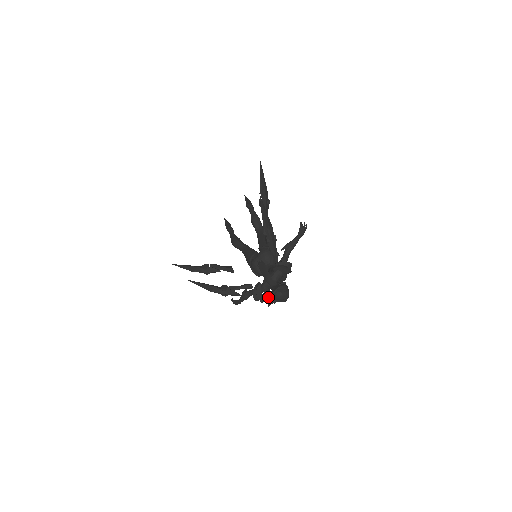
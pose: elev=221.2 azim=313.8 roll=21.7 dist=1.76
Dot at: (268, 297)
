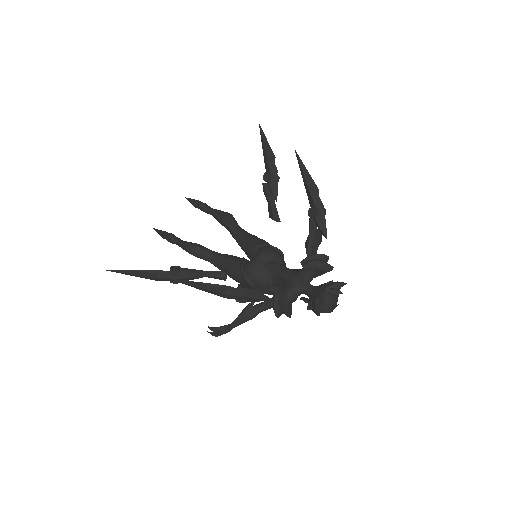
Dot at: (314, 302)
